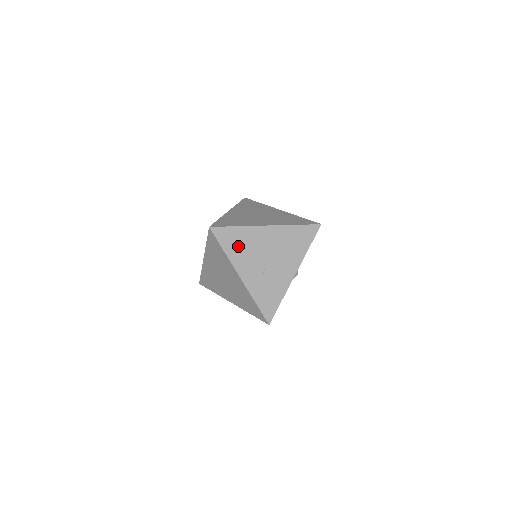
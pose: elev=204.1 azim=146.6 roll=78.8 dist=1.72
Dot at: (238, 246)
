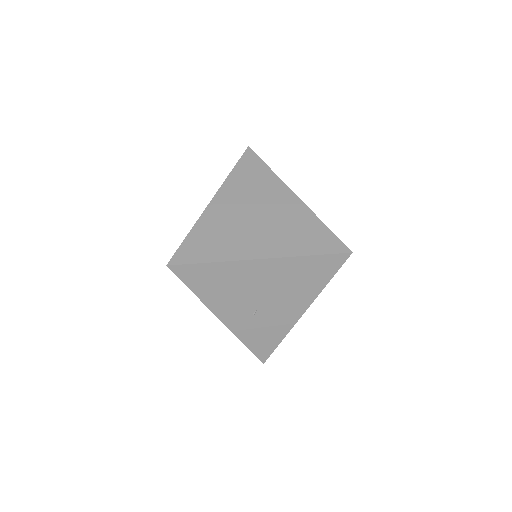
Dot at: (214, 286)
